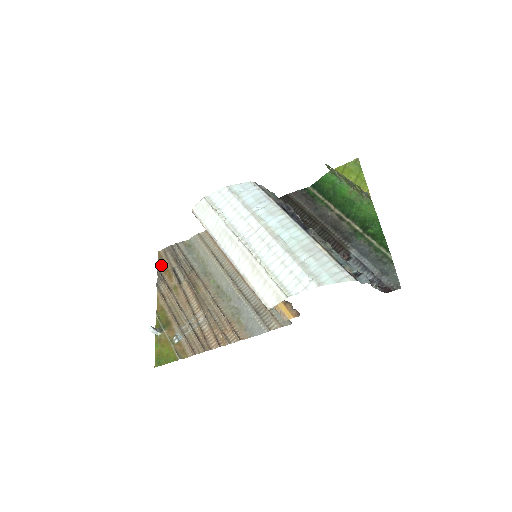
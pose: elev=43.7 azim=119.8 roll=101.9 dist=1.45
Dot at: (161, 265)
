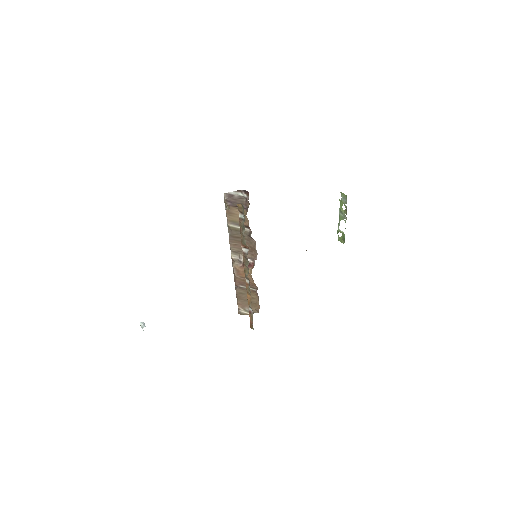
Dot at: occluded
